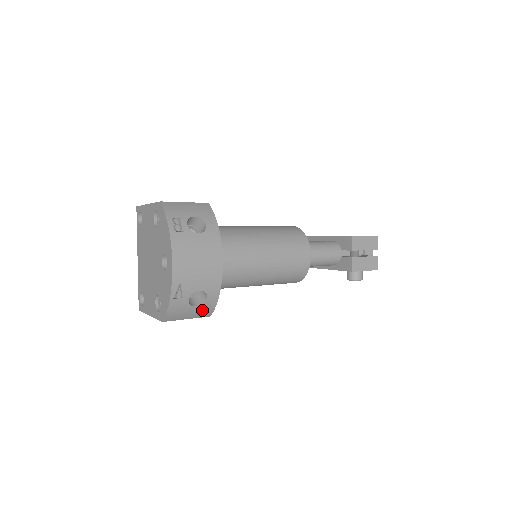
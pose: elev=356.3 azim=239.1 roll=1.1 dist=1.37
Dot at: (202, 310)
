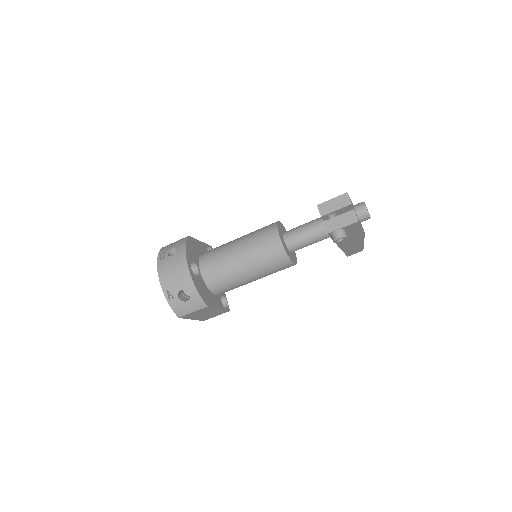
Dot at: (195, 303)
